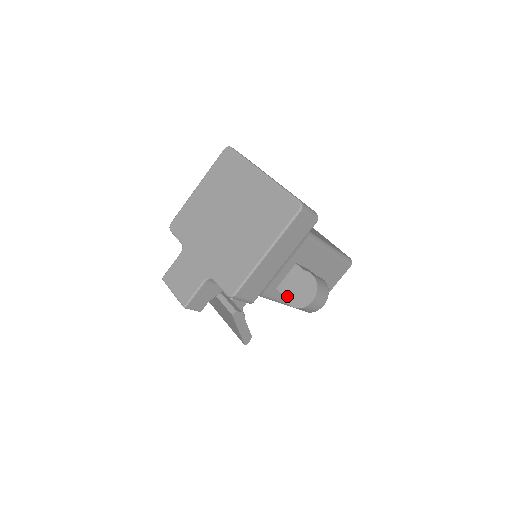
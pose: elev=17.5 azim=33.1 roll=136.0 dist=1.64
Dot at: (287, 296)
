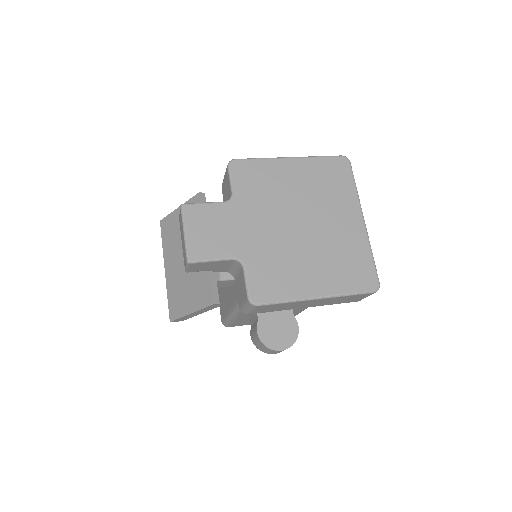
Dot at: (262, 324)
